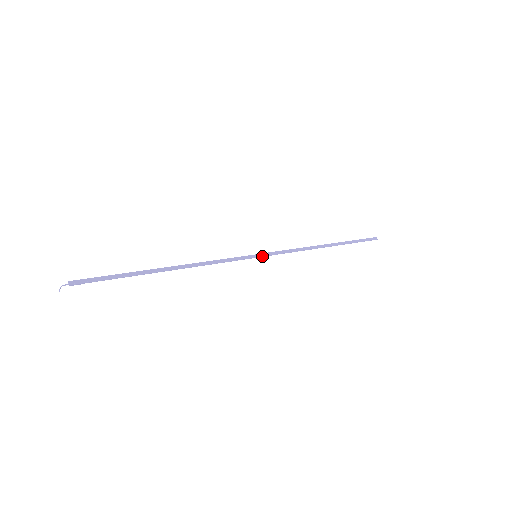
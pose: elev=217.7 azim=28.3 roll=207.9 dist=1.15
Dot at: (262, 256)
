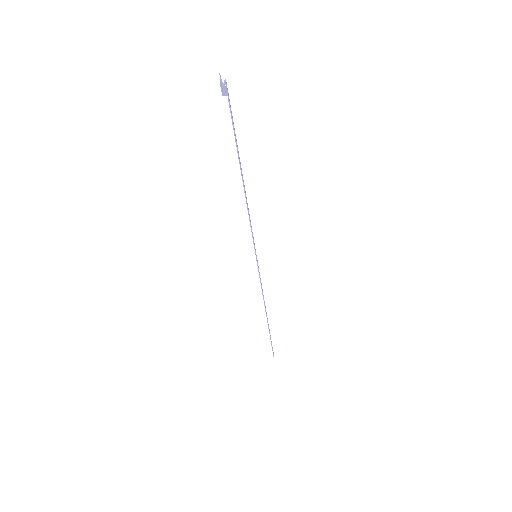
Dot at: (257, 261)
